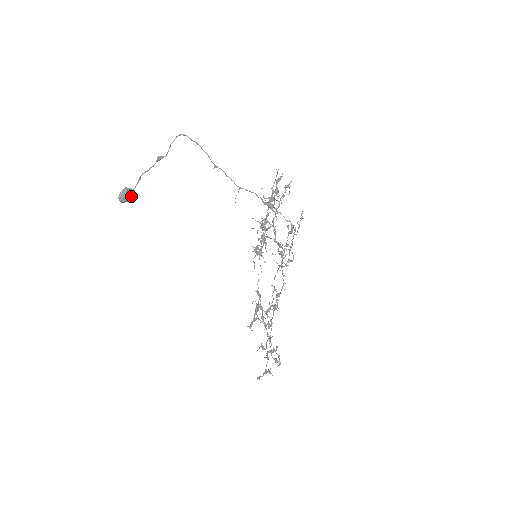
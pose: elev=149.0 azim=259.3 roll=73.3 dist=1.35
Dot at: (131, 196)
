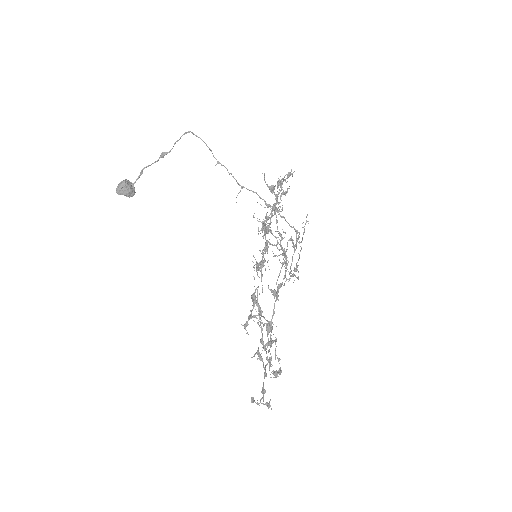
Dot at: (129, 188)
